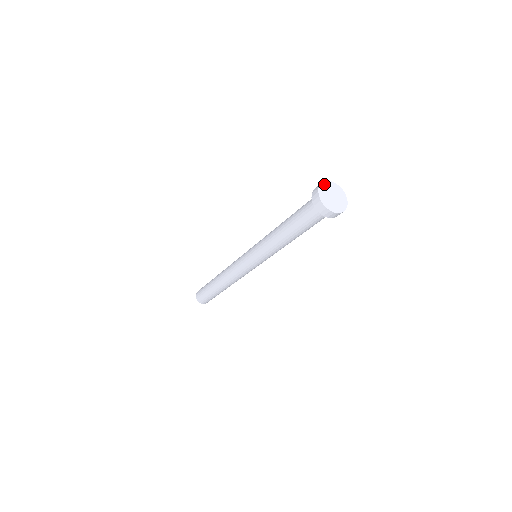
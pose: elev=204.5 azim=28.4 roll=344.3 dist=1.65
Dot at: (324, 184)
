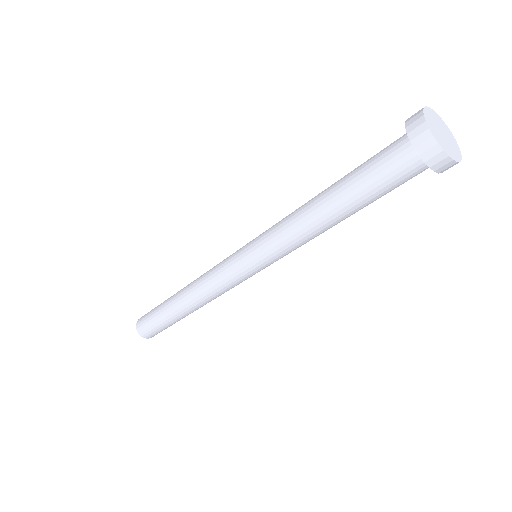
Dot at: (429, 110)
